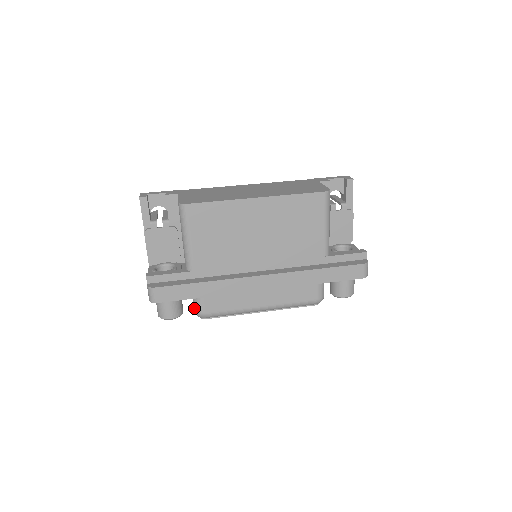
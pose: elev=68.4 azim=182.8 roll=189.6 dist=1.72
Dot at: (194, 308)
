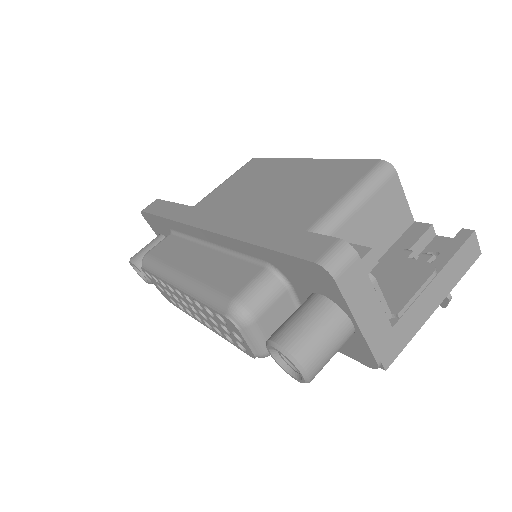
Dot at: occluded
